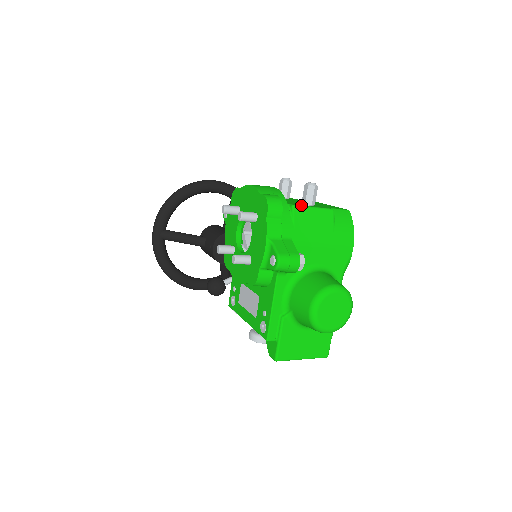
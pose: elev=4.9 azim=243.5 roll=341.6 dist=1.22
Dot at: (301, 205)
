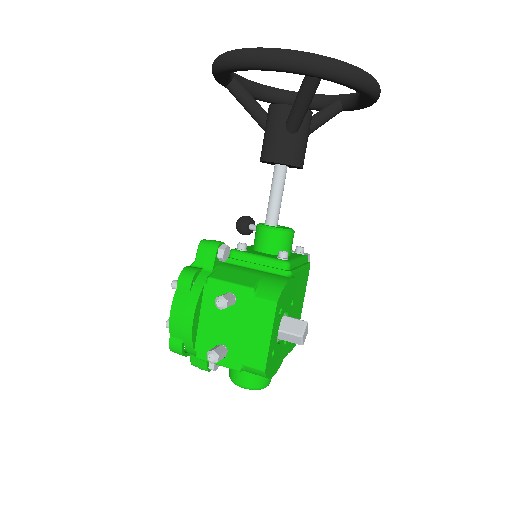
Dot at: (204, 359)
